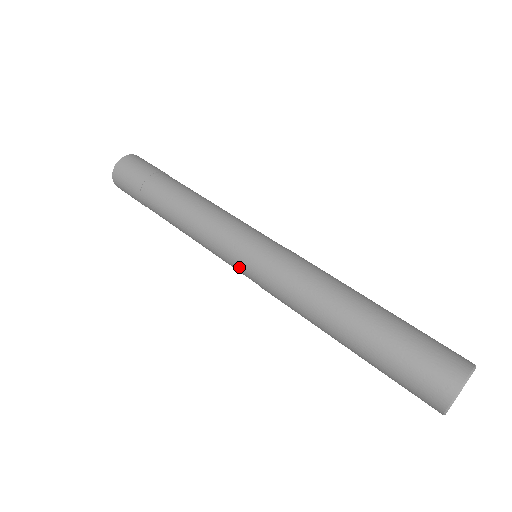
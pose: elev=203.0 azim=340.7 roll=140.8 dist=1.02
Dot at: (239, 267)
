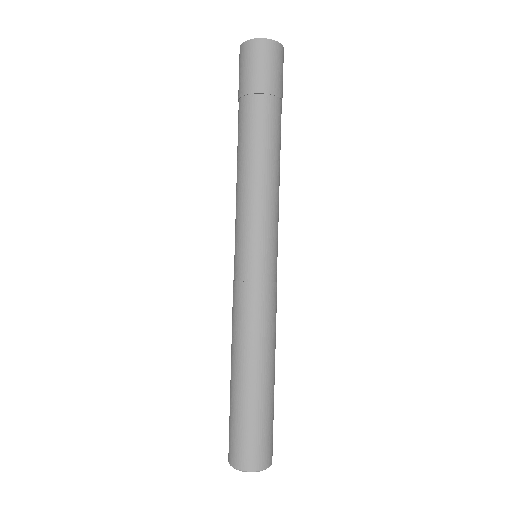
Dot at: occluded
